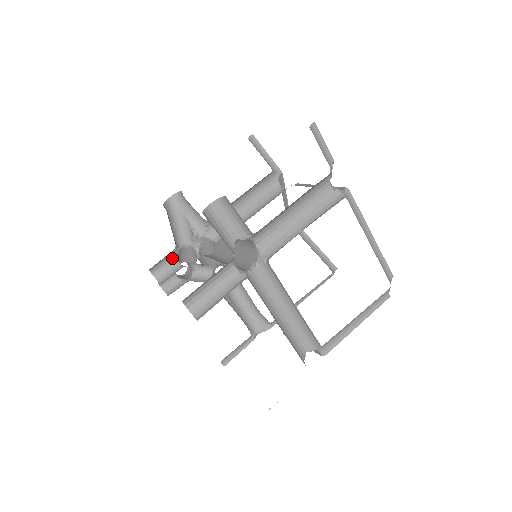
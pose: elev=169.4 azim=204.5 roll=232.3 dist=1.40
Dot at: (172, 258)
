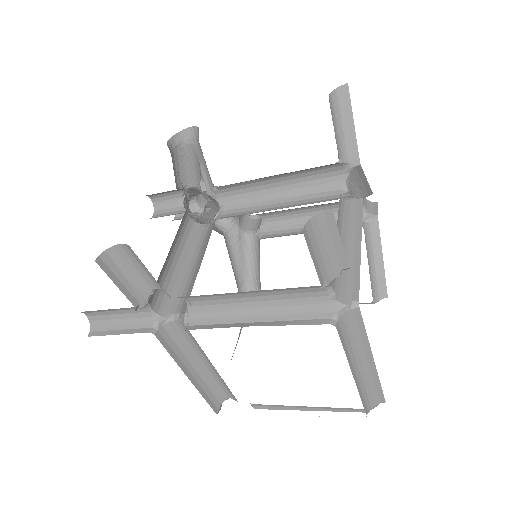
Dot at: (177, 194)
